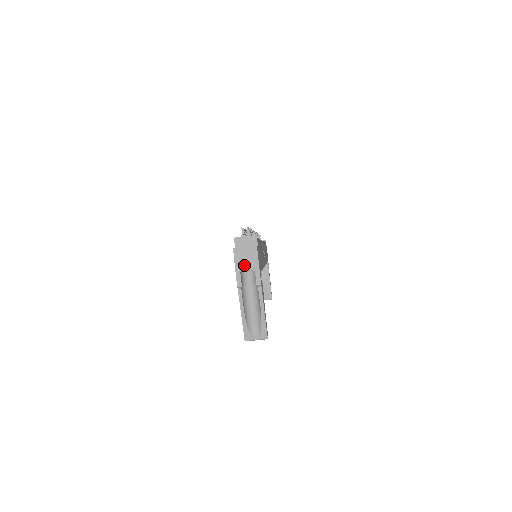
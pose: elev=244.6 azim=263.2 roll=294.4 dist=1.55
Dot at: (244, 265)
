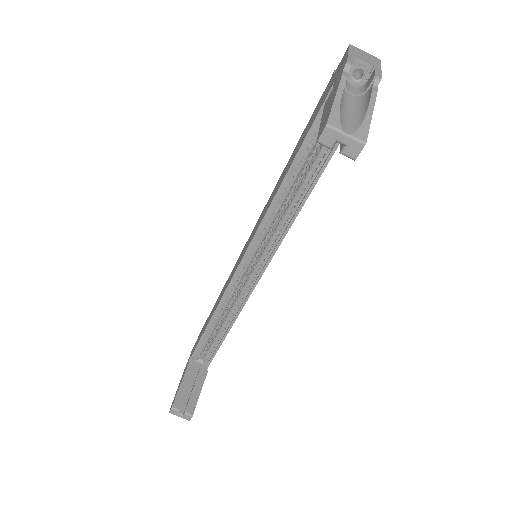
Dot at: (361, 58)
